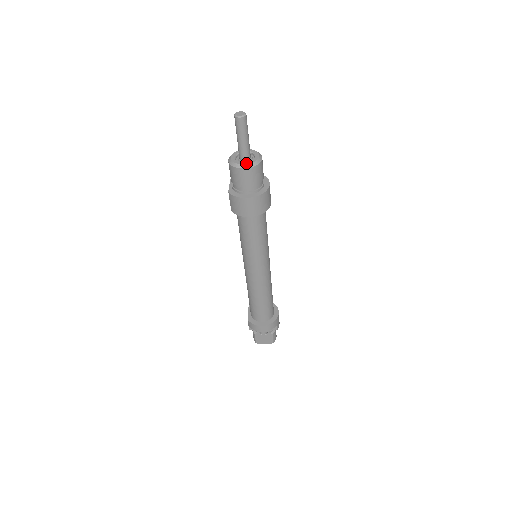
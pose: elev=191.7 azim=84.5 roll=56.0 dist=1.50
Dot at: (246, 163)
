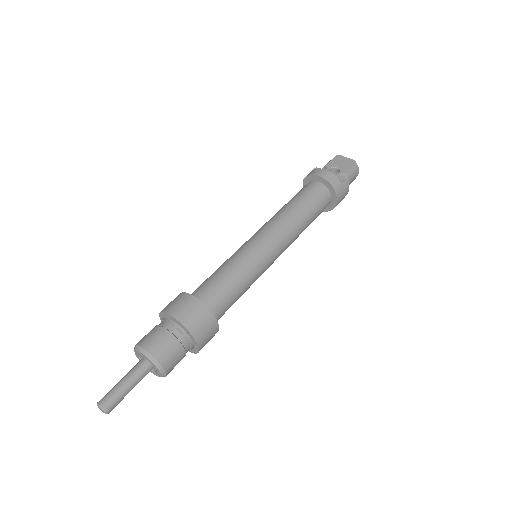
Dot at: (153, 373)
